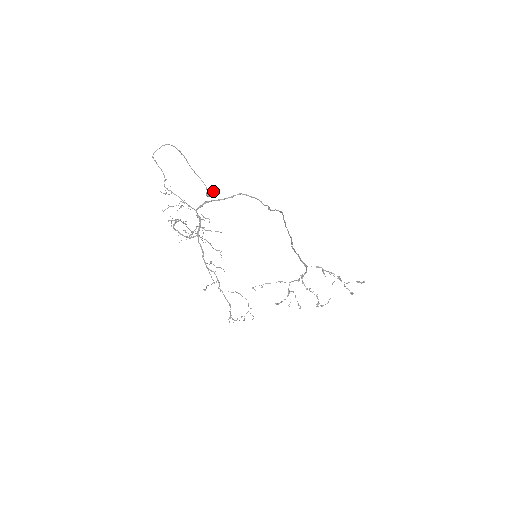
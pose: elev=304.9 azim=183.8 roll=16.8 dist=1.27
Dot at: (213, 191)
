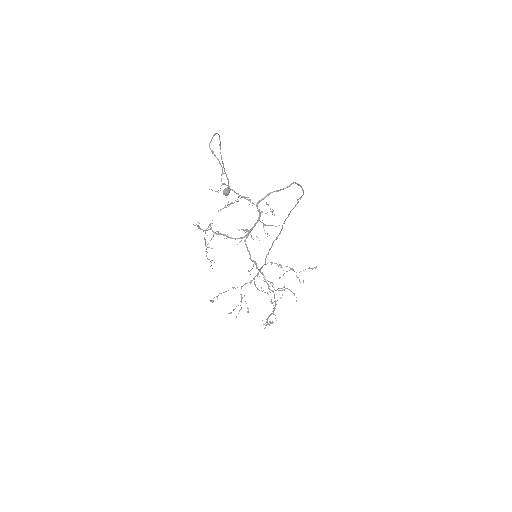
Dot at: (230, 189)
